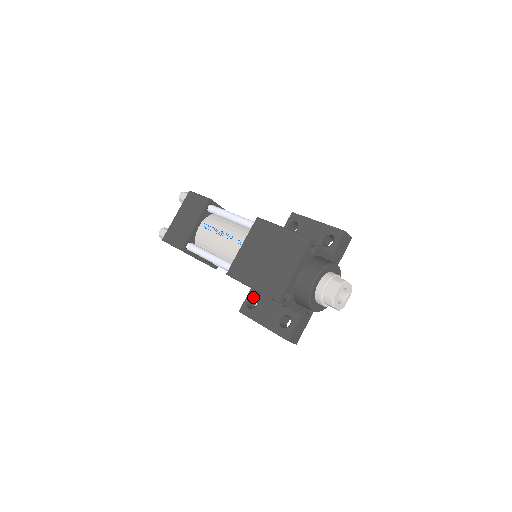
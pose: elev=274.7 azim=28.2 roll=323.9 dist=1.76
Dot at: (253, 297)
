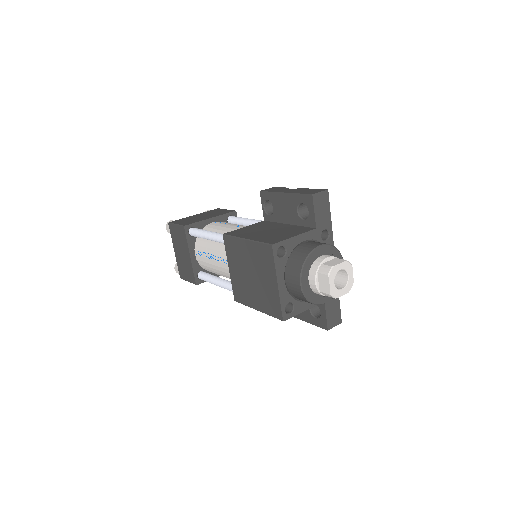
Dot at: occluded
